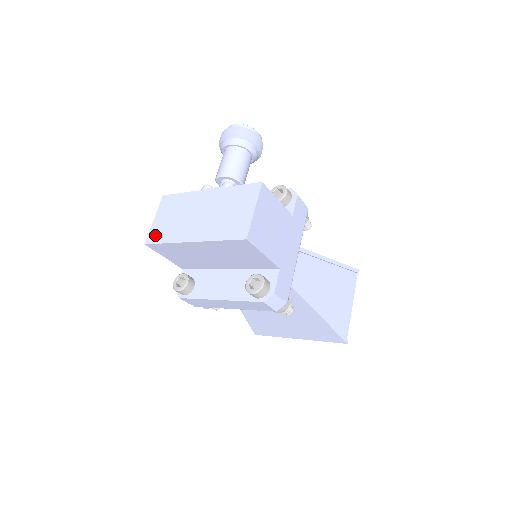
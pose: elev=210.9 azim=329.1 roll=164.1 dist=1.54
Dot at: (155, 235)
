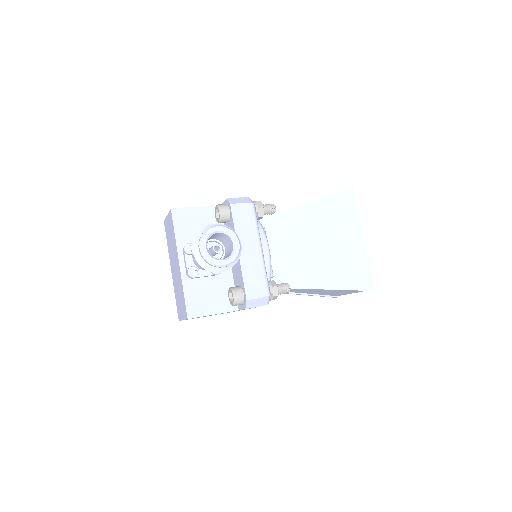
Dot at: (166, 228)
